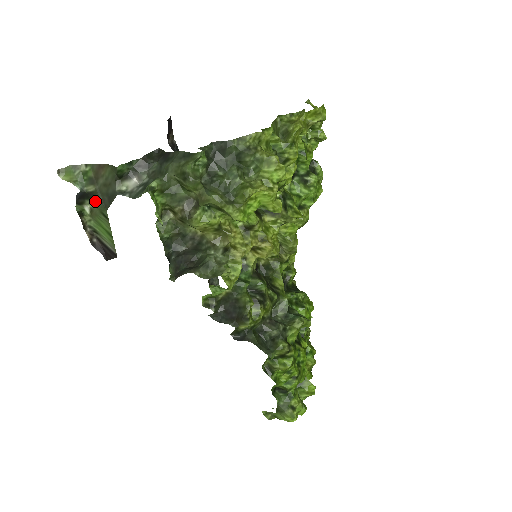
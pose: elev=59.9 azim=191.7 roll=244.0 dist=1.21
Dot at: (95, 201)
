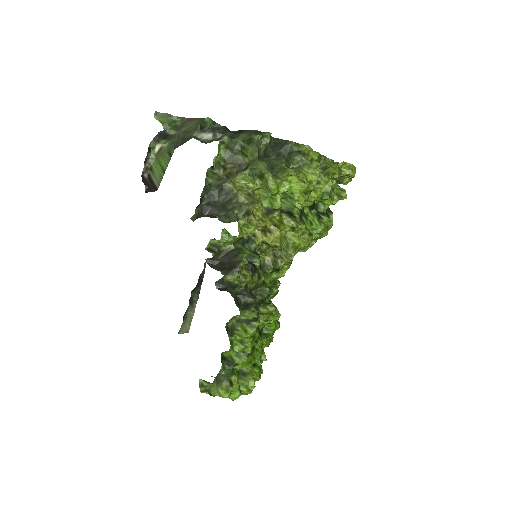
Dot at: (169, 142)
